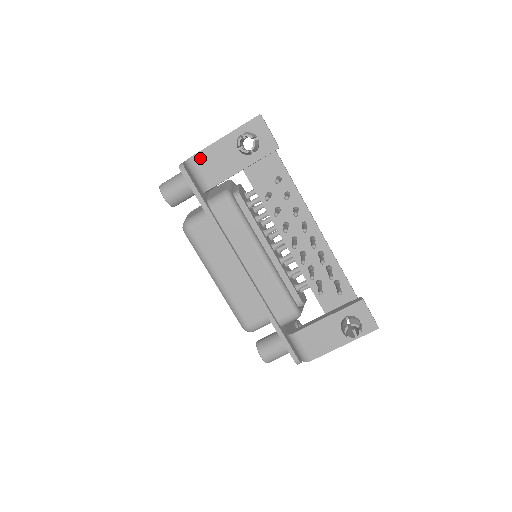
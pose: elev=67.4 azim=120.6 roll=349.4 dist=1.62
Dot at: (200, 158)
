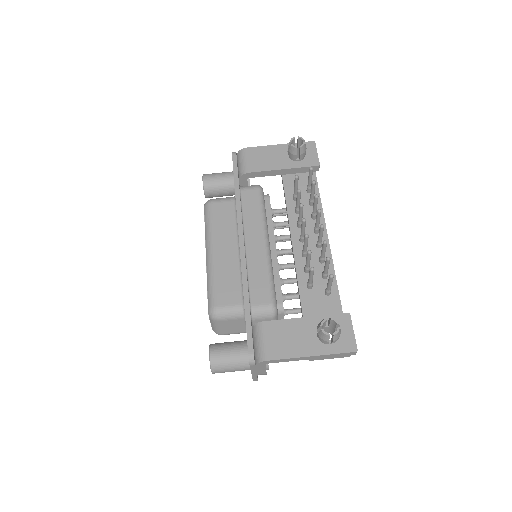
Dot at: (253, 151)
